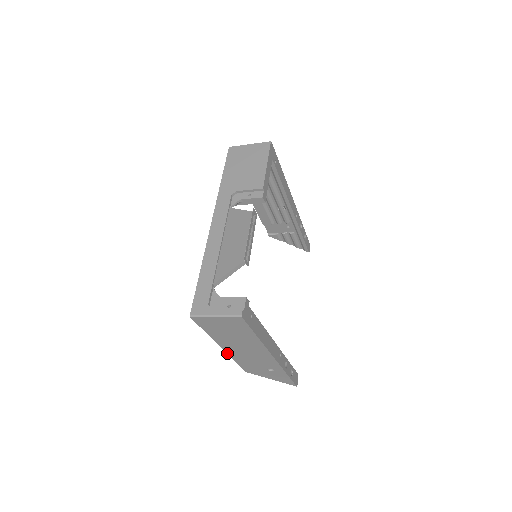
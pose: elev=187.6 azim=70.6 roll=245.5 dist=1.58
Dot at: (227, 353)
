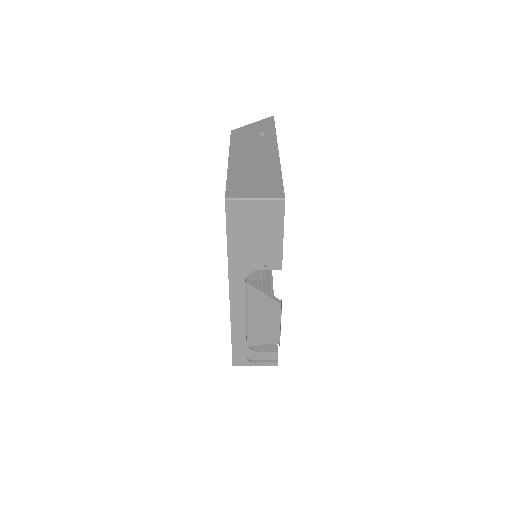
Dot at: occluded
